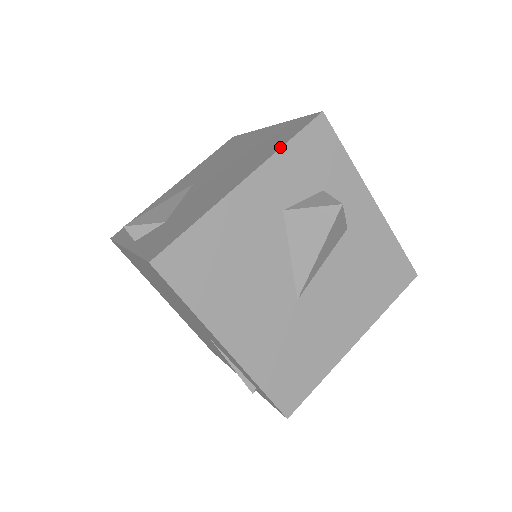
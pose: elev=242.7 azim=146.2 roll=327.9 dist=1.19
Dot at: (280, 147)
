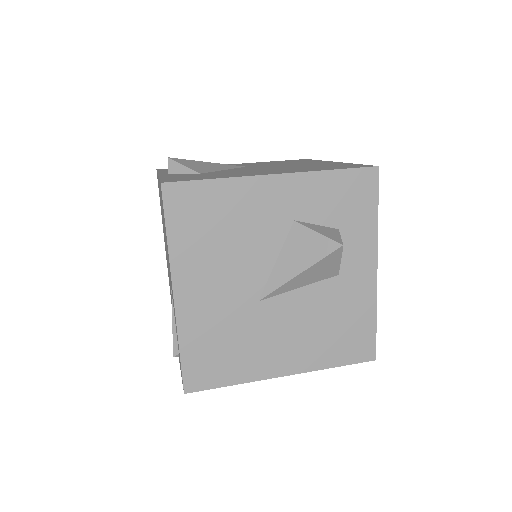
Dot at: (325, 169)
